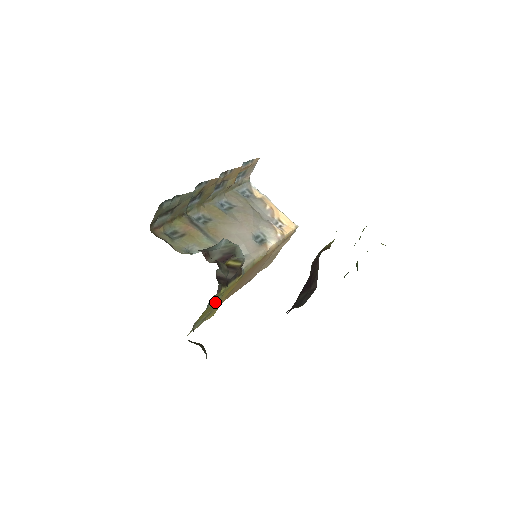
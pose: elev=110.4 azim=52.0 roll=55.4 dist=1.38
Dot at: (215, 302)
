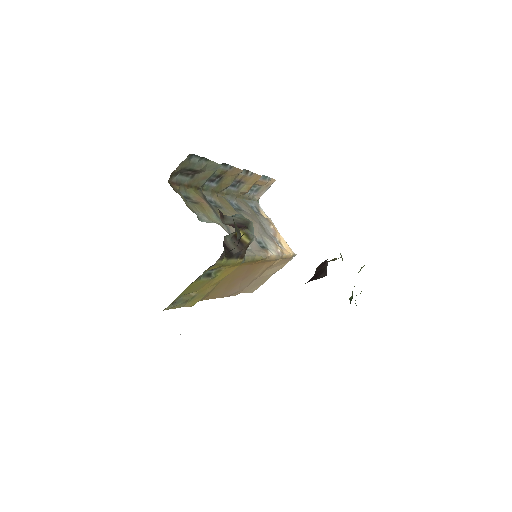
Dot at: (207, 279)
